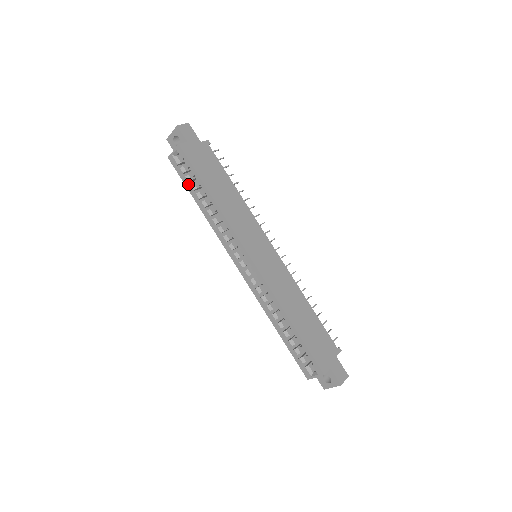
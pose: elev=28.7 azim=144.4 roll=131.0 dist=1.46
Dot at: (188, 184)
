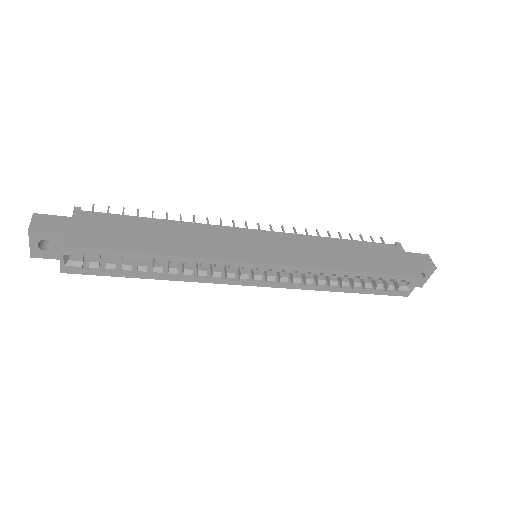
Dot at: (117, 272)
